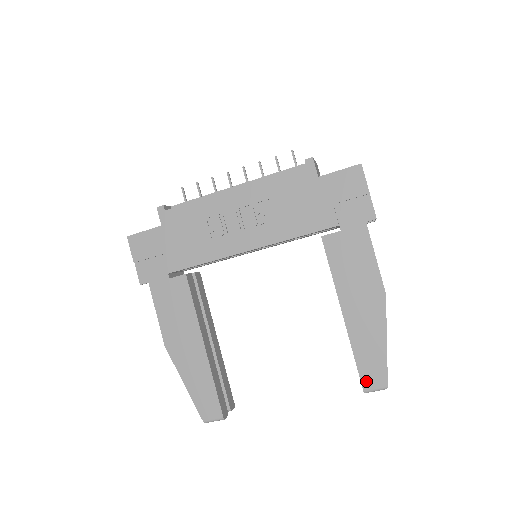
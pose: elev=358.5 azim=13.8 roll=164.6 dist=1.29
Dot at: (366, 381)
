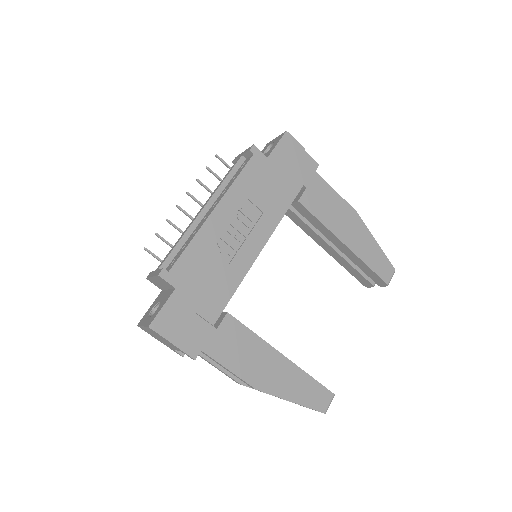
Dot at: (384, 277)
